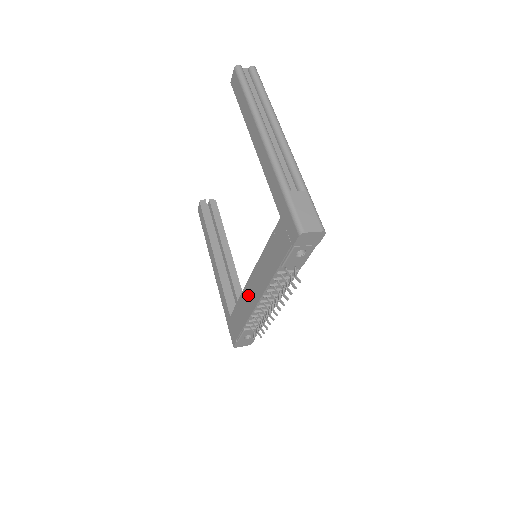
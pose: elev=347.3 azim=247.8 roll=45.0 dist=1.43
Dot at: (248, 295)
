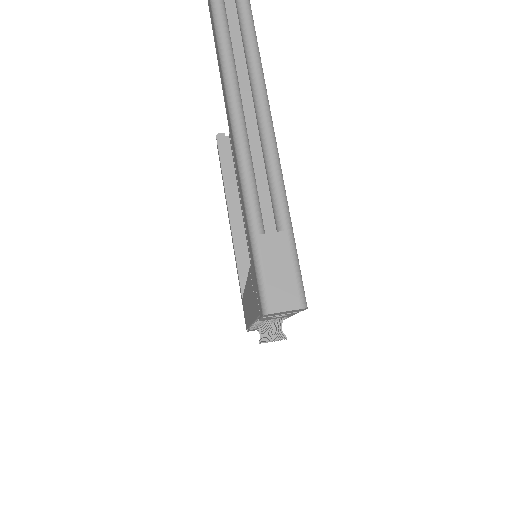
Dot at: (246, 303)
